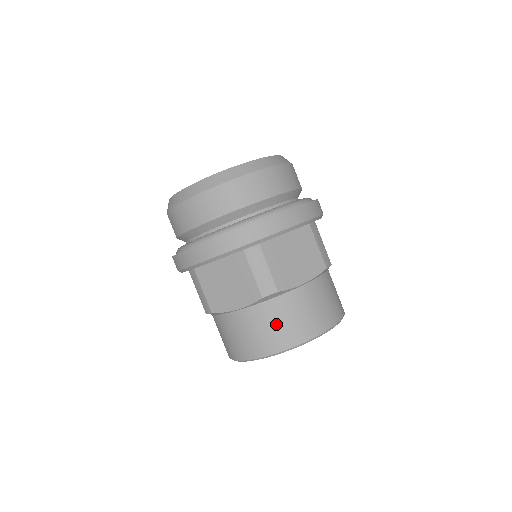
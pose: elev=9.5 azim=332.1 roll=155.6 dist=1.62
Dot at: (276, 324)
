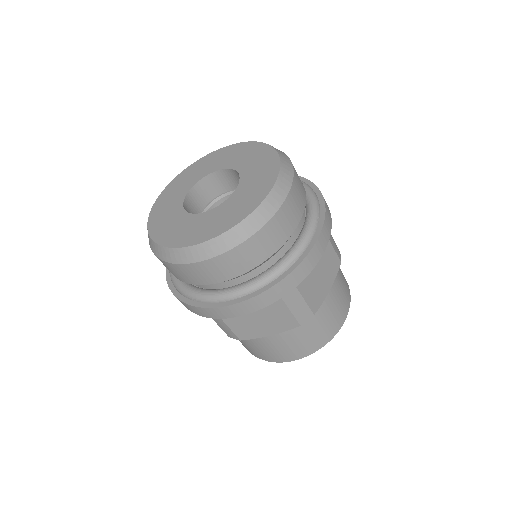
Dot at: (248, 346)
